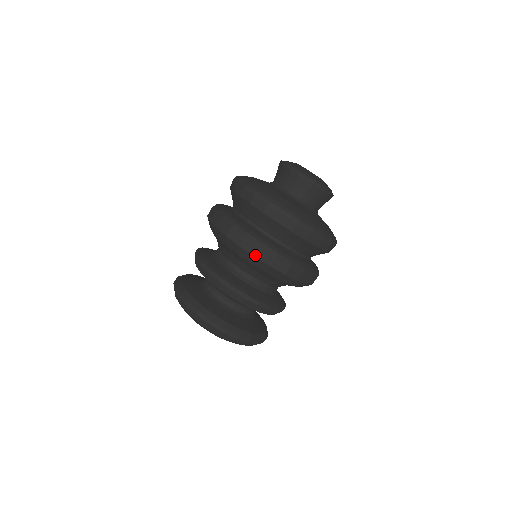
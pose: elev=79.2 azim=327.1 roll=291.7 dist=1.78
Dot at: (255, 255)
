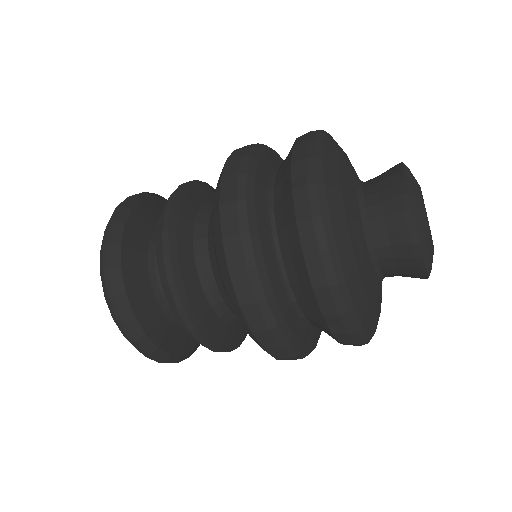
Dot at: occluded
